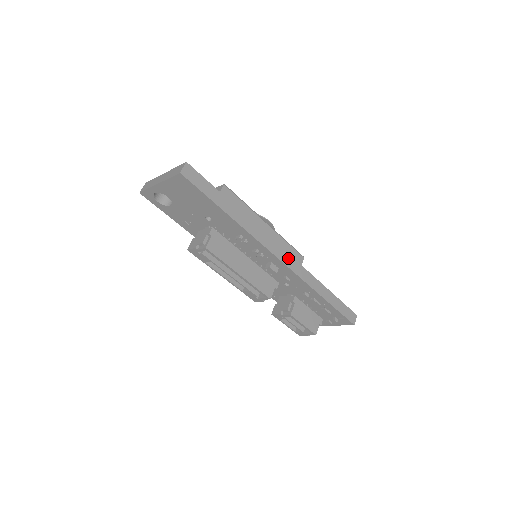
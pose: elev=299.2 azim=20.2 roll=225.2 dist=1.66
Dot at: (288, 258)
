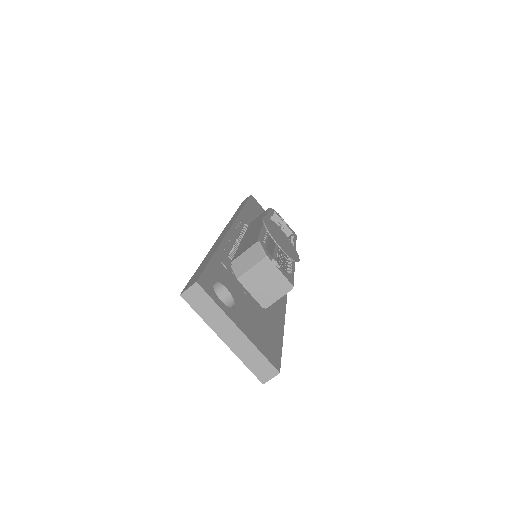
Dot at: occluded
